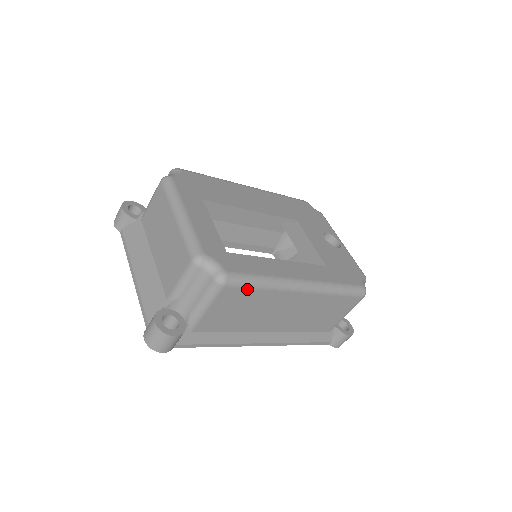
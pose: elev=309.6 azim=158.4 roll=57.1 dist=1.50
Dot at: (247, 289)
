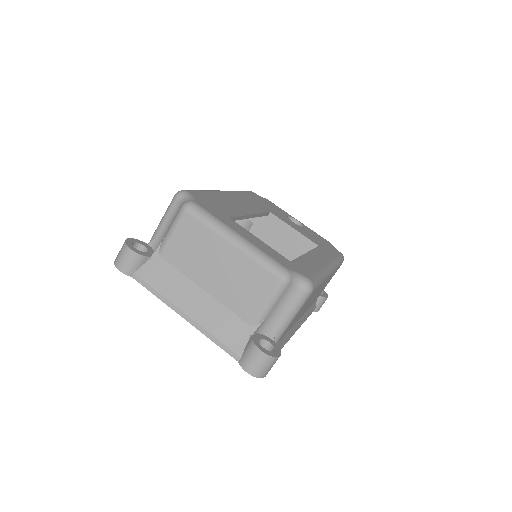
Dot at: occluded
